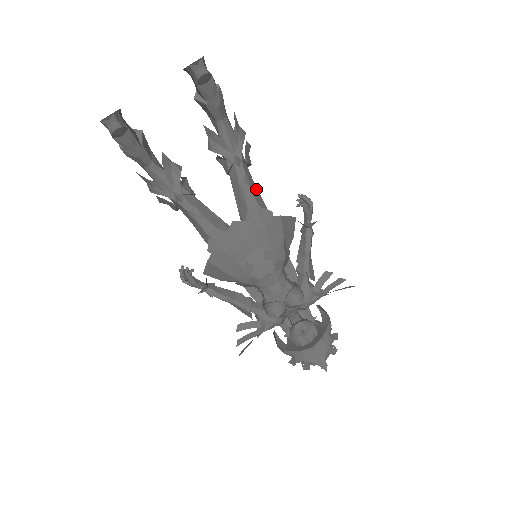
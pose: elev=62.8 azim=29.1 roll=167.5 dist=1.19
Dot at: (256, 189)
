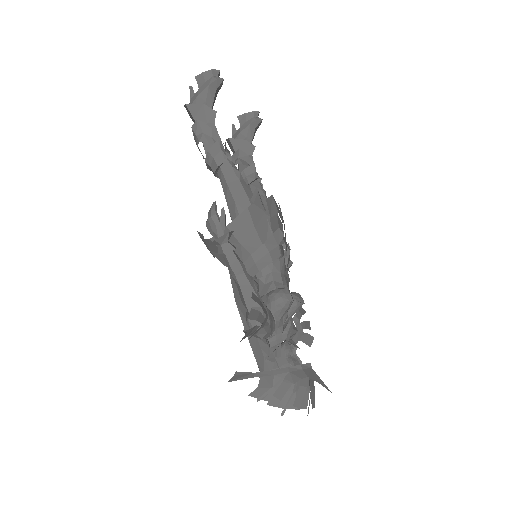
Dot at: occluded
